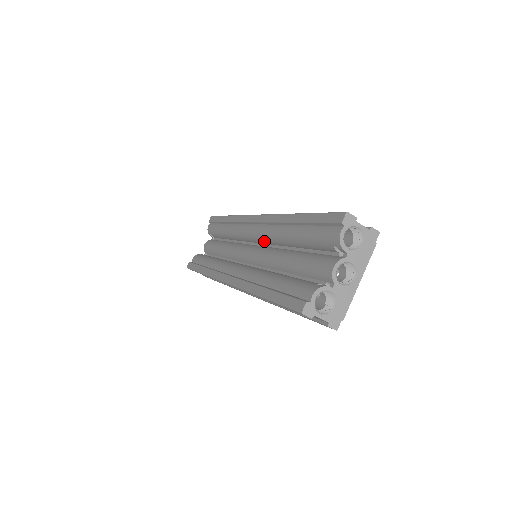
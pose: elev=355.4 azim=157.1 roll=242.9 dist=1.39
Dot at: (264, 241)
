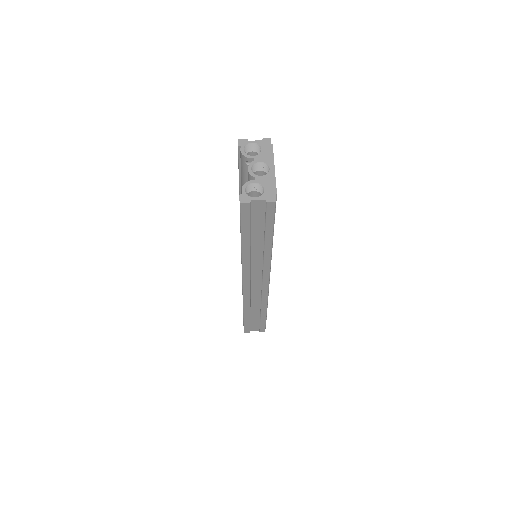
Dot at: occluded
